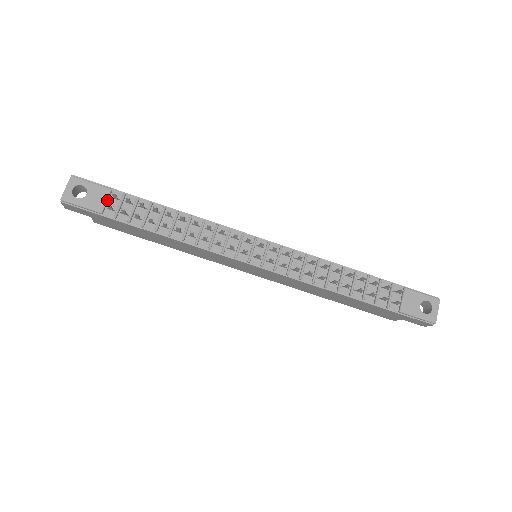
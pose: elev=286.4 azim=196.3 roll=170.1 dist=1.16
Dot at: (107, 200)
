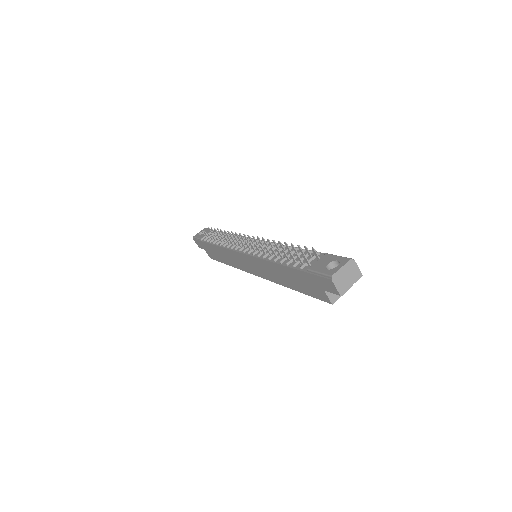
Dot at: occluded
